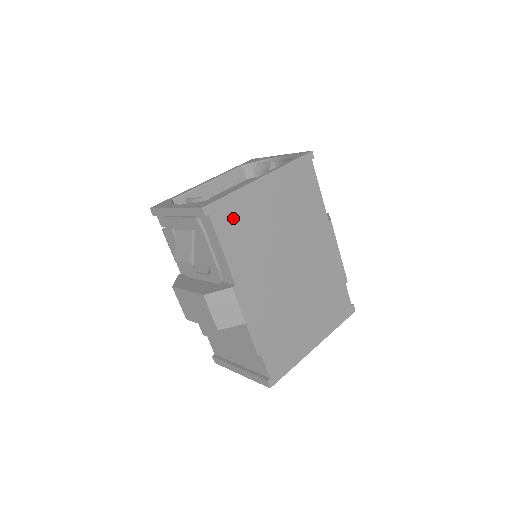
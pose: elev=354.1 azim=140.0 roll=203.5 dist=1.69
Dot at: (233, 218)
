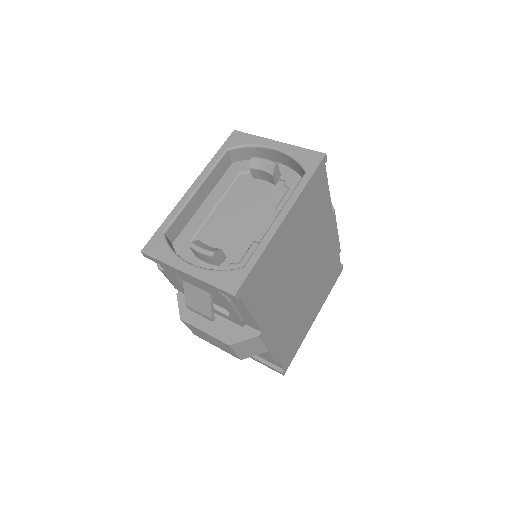
Dot at: (259, 281)
